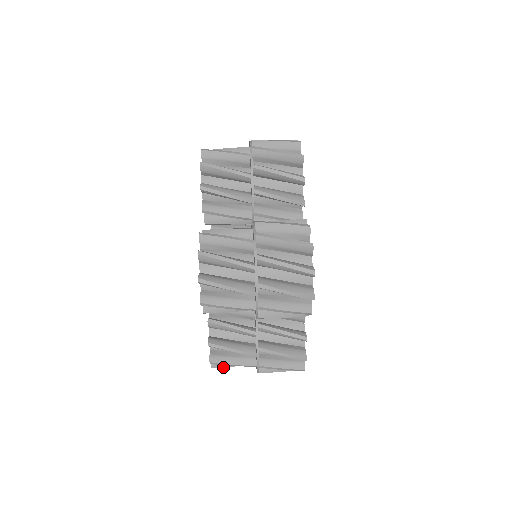
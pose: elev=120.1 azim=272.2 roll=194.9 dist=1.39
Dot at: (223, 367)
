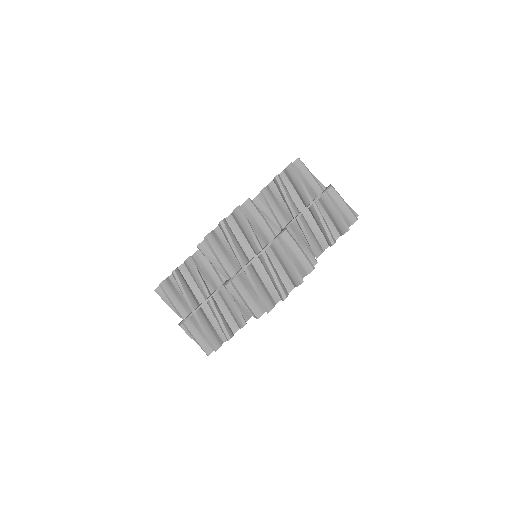
Dot at: occluded
